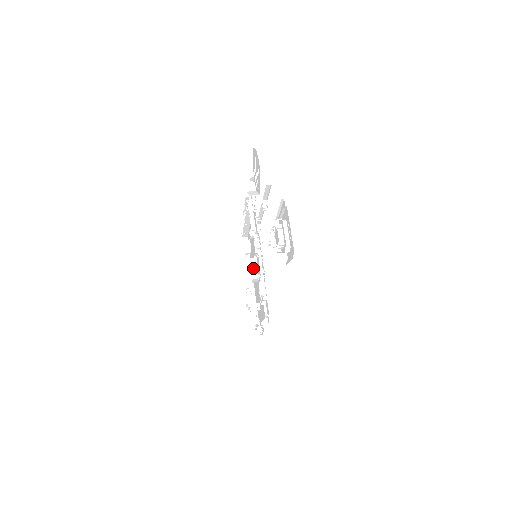
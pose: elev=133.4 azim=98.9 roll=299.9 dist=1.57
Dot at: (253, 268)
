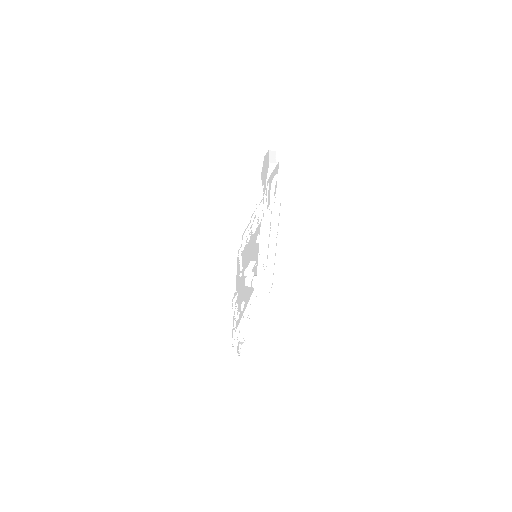
Dot at: (250, 265)
